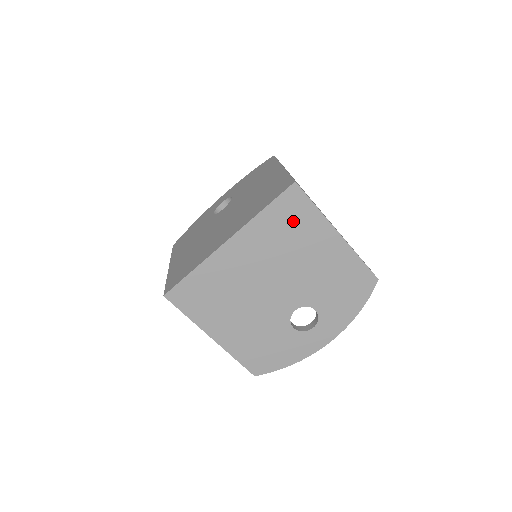
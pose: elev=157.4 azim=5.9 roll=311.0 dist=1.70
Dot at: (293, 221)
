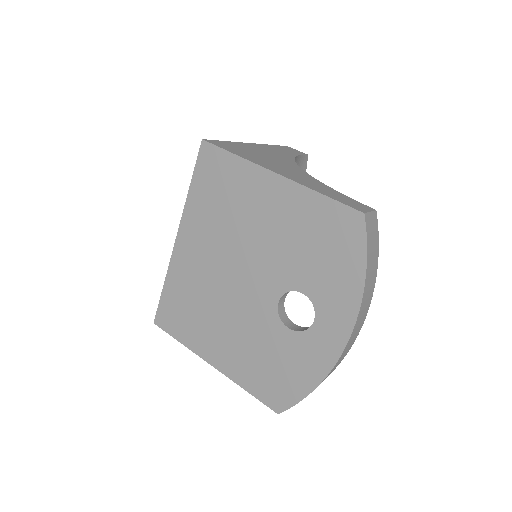
Dot at: (221, 185)
